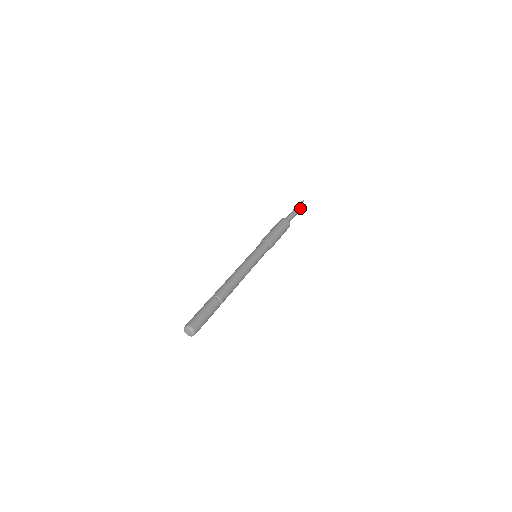
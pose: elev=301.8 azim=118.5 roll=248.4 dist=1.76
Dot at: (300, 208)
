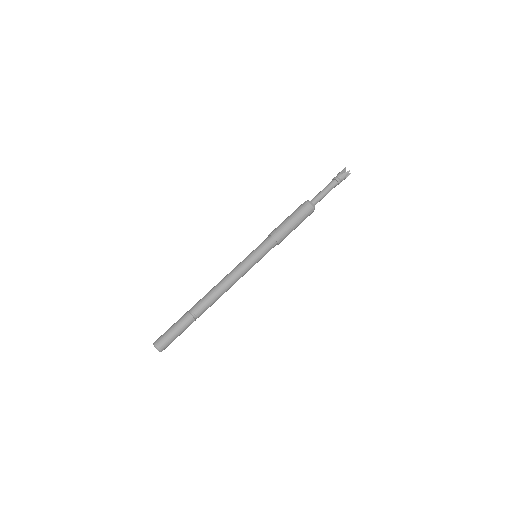
Dot at: (339, 183)
